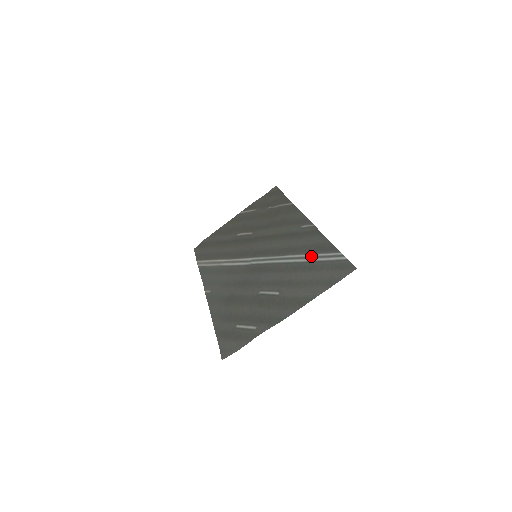
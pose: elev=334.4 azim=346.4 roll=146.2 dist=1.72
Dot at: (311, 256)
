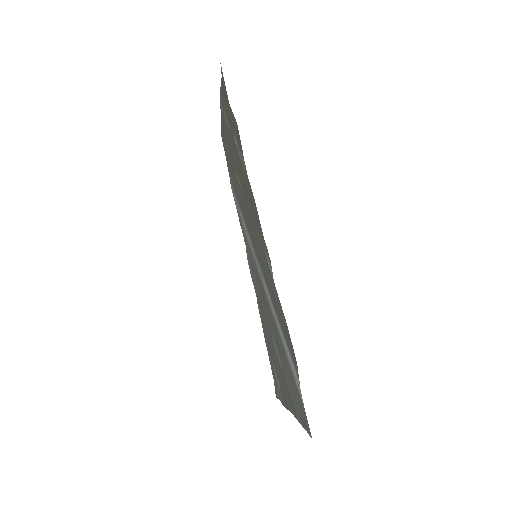
Dot at: (284, 344)
